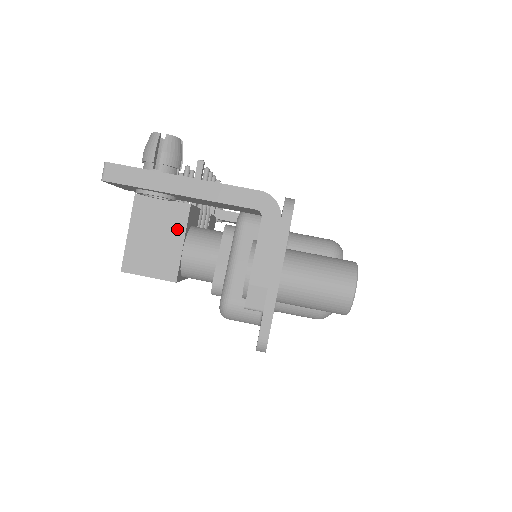
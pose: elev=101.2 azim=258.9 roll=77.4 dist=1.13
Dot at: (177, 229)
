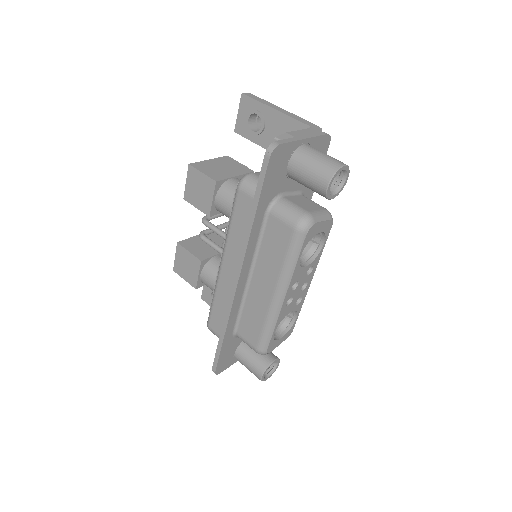
Dot at: (238, 172)
